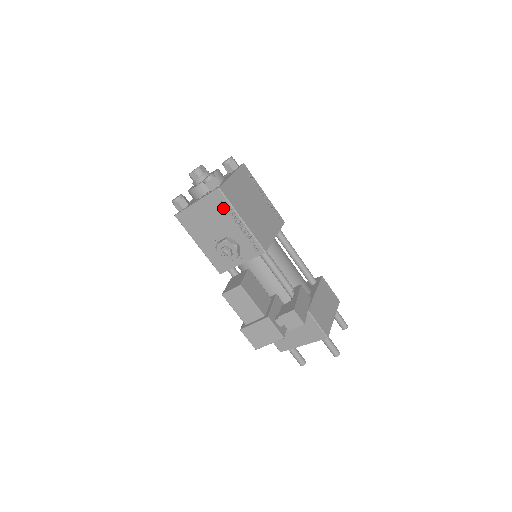
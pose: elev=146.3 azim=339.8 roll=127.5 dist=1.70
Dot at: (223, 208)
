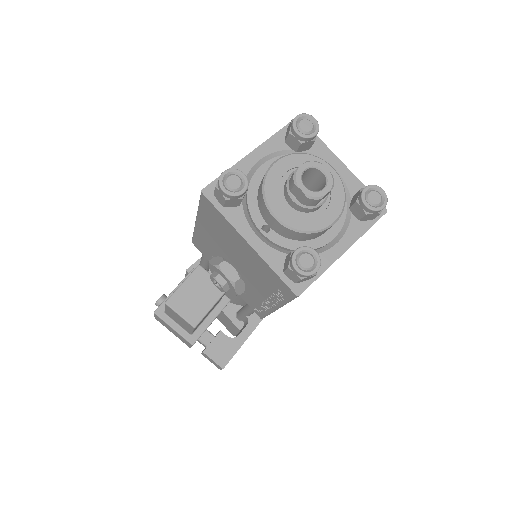
Dot at: (273, 289)
